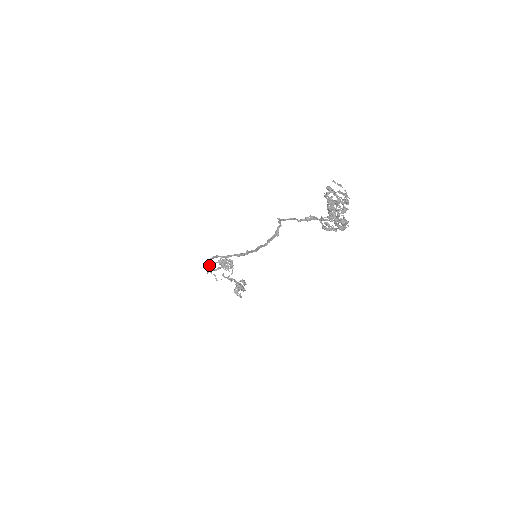
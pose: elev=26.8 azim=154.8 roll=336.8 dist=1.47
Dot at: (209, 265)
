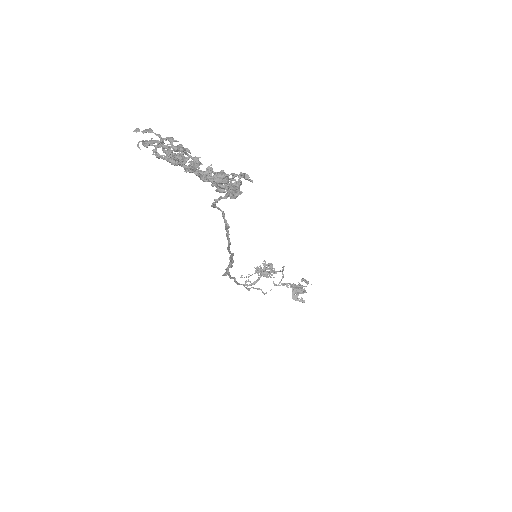
Dot at: (248, 280)
